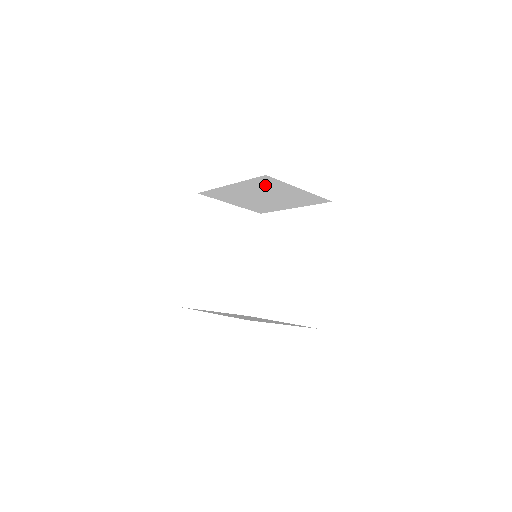
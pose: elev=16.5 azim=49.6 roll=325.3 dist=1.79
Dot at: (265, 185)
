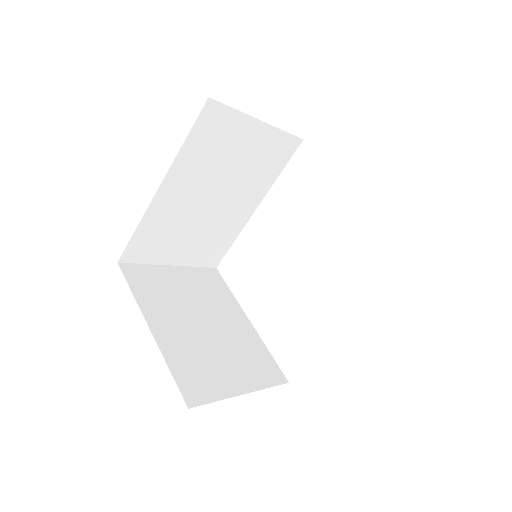
Dot at: occluded
